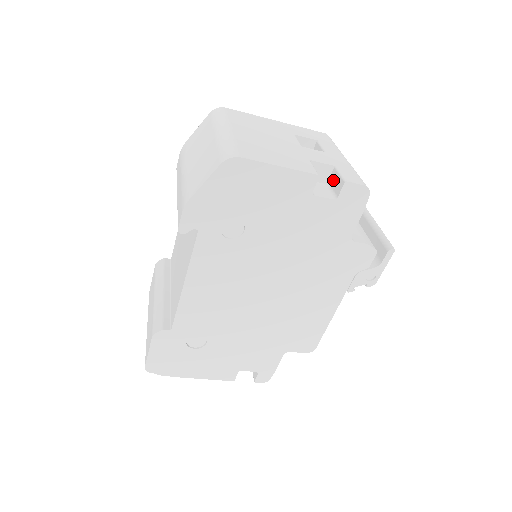
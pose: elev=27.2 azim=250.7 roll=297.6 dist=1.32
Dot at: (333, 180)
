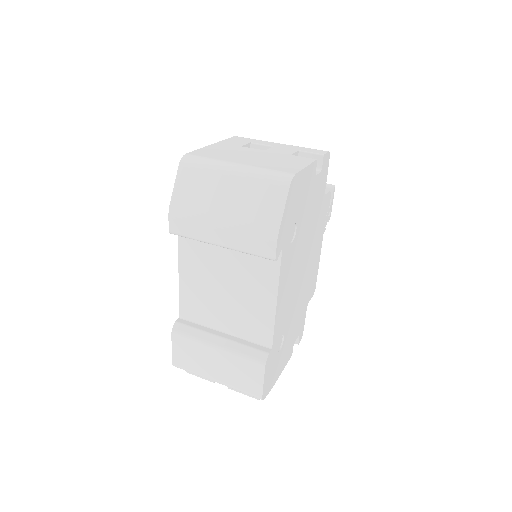
Dot at: occluded
